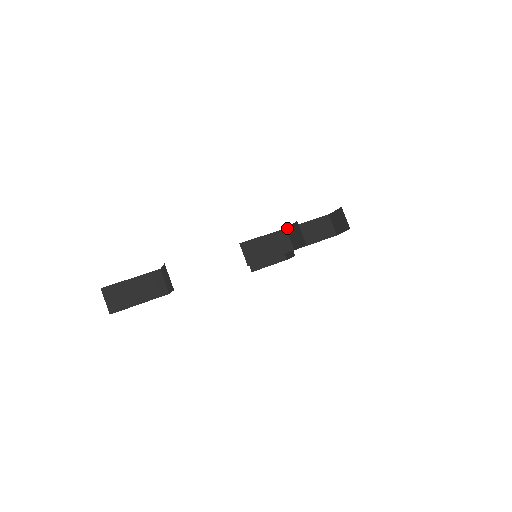
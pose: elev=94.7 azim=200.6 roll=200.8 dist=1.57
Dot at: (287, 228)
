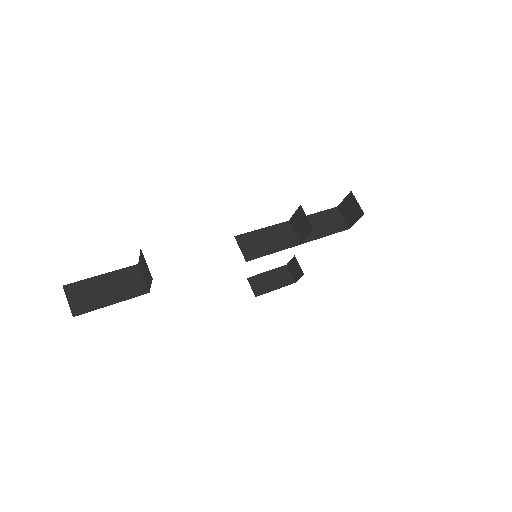
Dot at: (290, 220)
